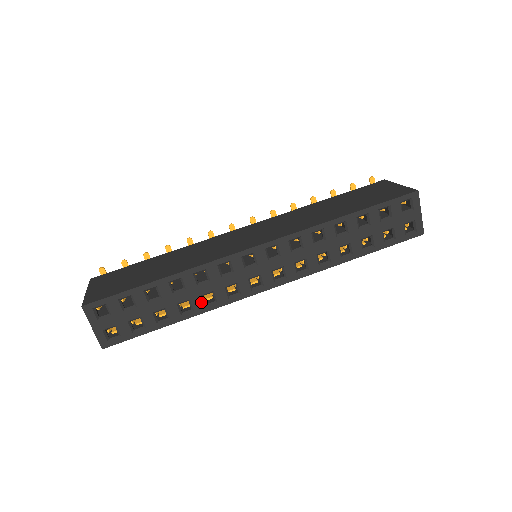
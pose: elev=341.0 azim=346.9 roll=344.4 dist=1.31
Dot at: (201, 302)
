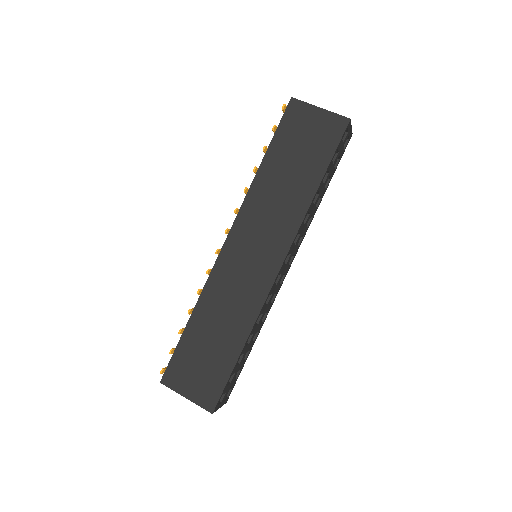
Dot at: (261, 325)
